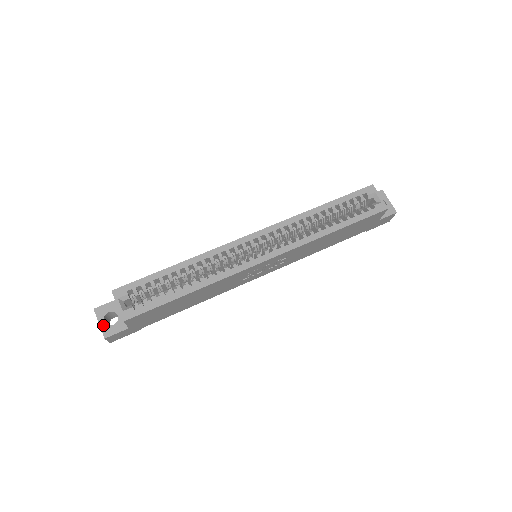
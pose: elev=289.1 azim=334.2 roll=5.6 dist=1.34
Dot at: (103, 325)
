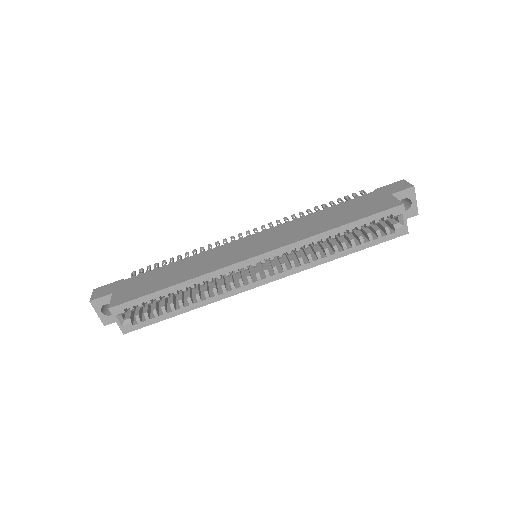
Dot at: (101, 315)
